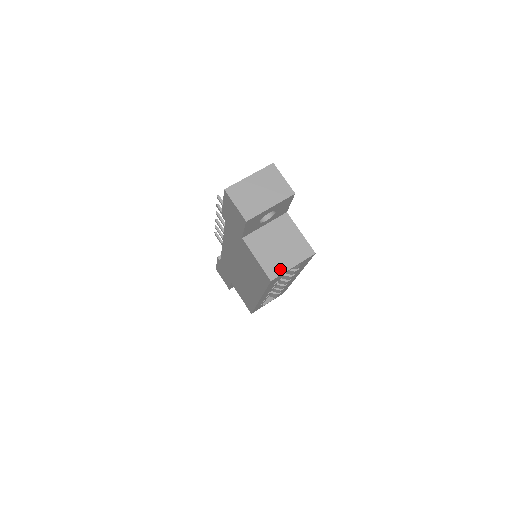
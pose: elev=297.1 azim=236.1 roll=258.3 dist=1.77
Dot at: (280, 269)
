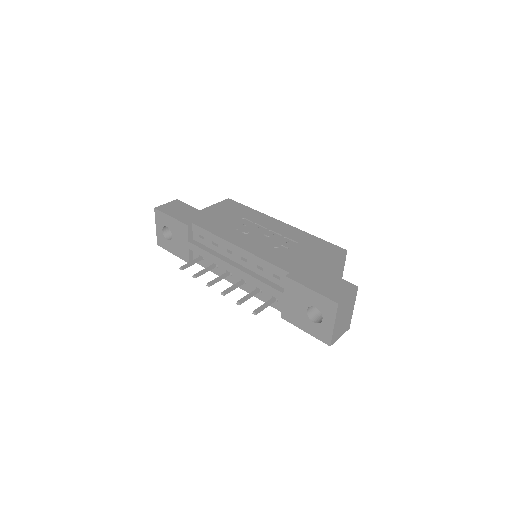
Dot at: occluded
